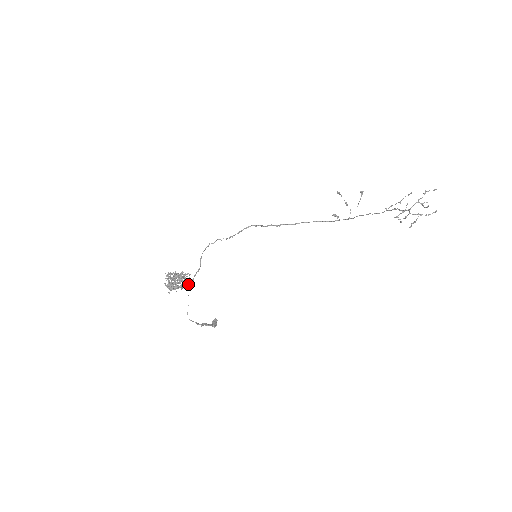
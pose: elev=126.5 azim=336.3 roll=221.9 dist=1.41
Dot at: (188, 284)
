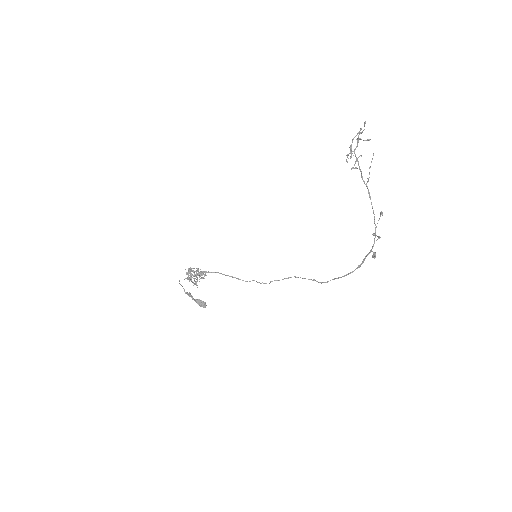
Dot at: (199, 273)
